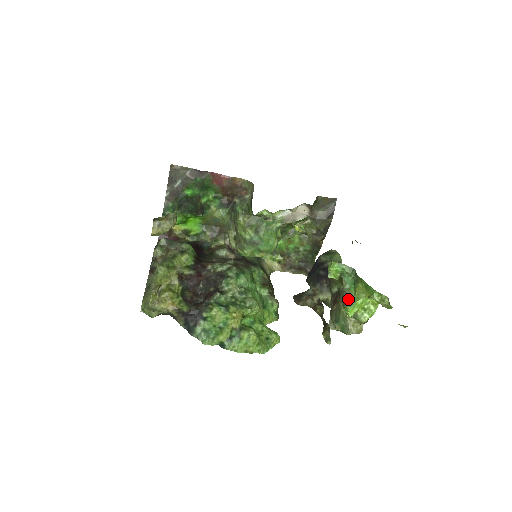
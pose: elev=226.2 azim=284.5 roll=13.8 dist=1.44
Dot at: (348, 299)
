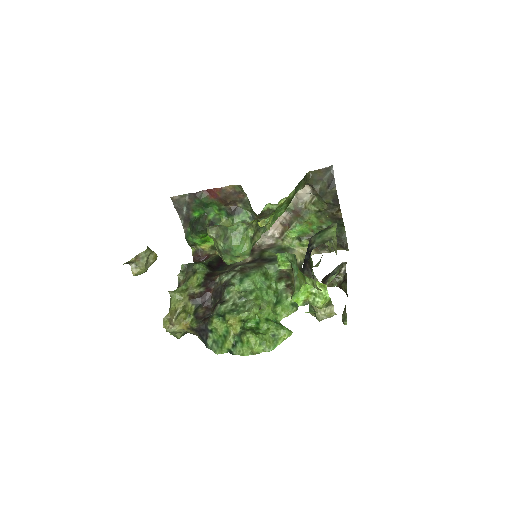
Dot at: (294, 288)
